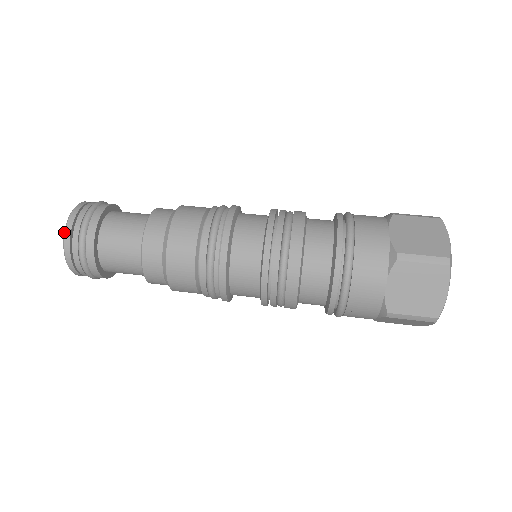
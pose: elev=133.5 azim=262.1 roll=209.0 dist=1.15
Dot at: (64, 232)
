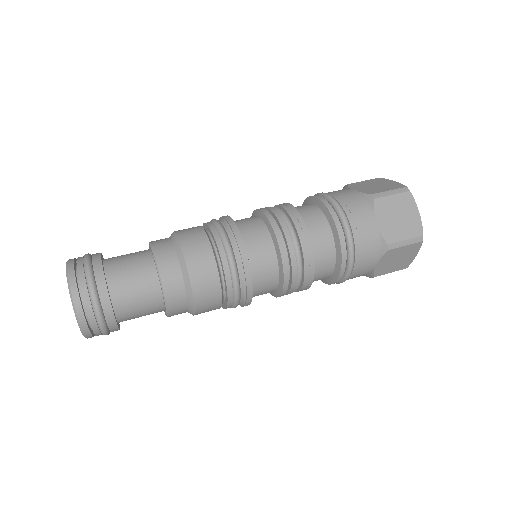
Dot at: (67, 280)
